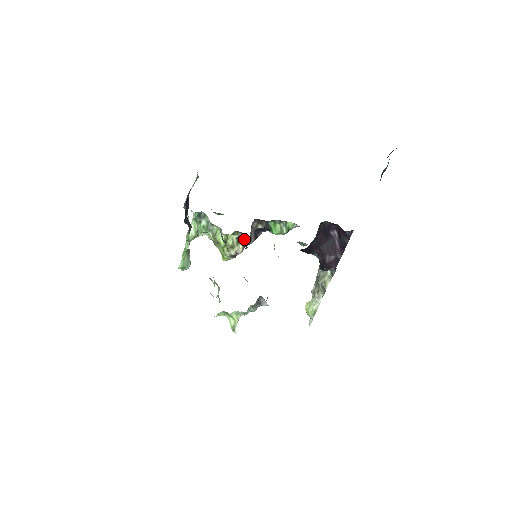
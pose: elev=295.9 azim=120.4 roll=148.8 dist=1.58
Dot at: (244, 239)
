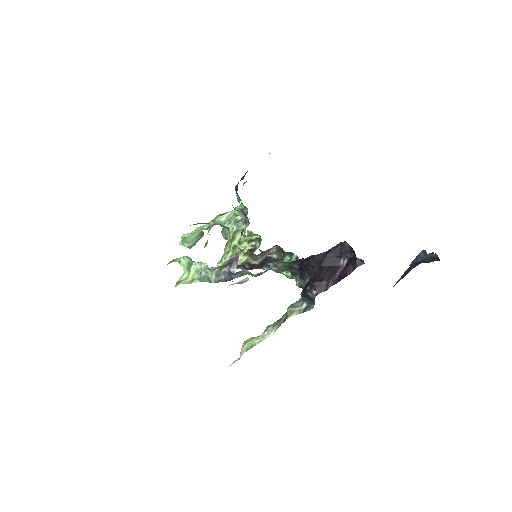
Dot at: (256, 249)
